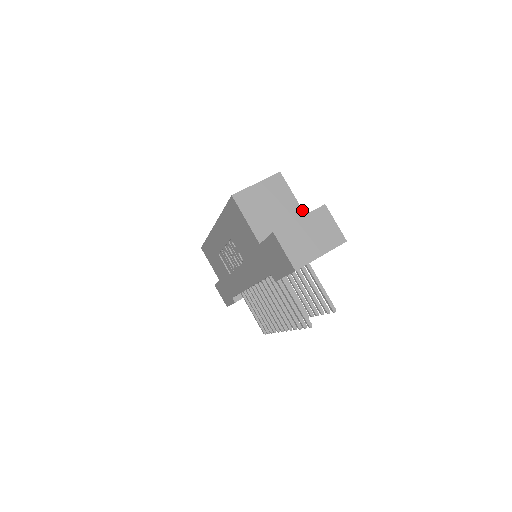
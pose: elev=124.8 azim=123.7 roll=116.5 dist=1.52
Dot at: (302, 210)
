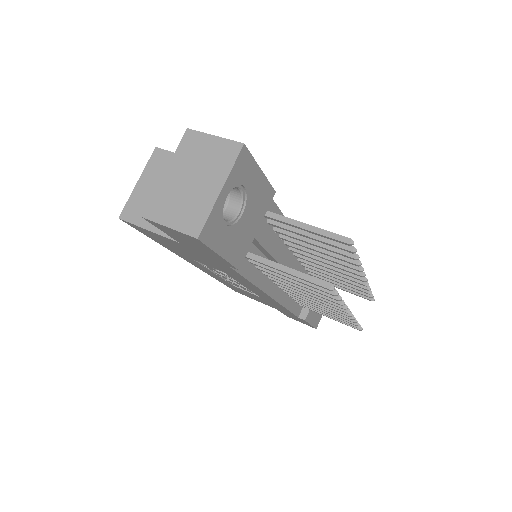
Dot at: occluded
